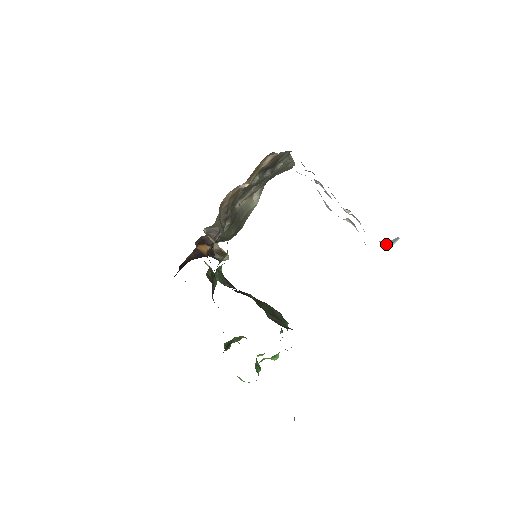
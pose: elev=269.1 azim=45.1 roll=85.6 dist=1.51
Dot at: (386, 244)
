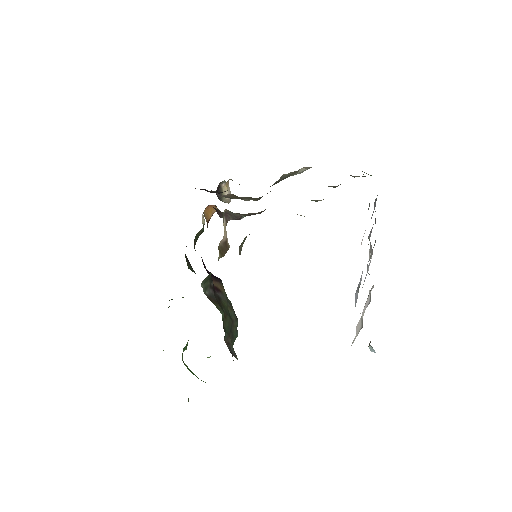
Dot at: (371, 348)
